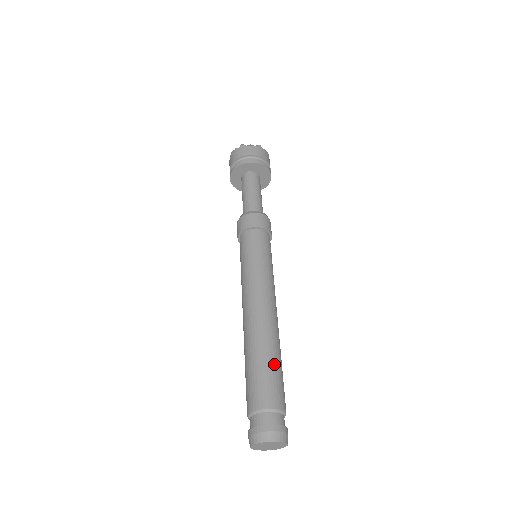
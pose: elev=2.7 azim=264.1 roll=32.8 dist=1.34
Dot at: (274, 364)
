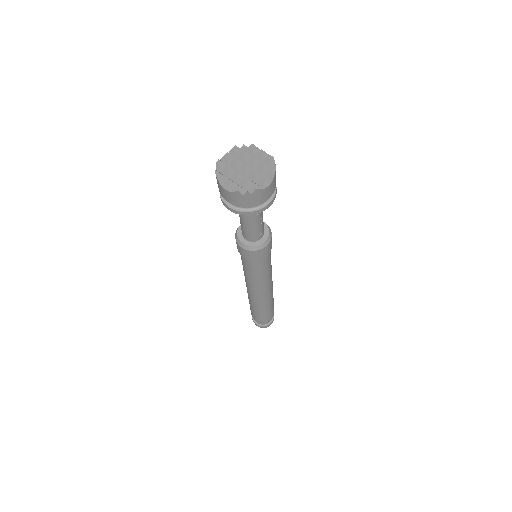
Dot at: (258, 312)
